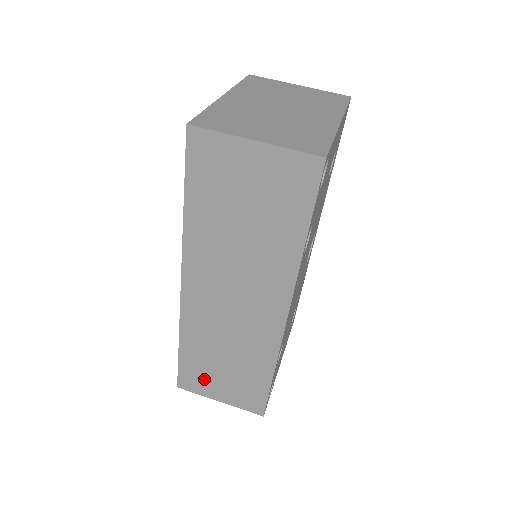
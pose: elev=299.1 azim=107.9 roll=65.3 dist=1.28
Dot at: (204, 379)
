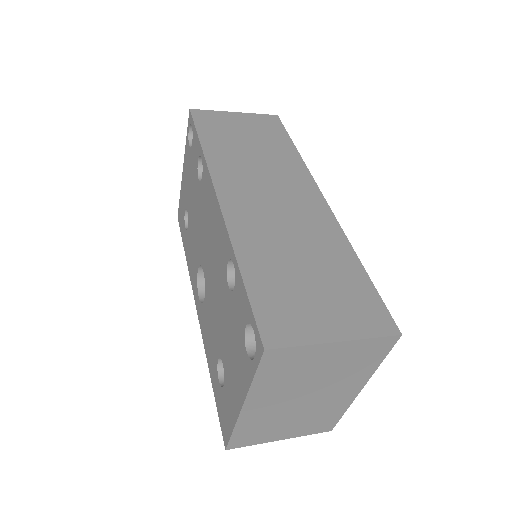
Dot at: (294, 309)
